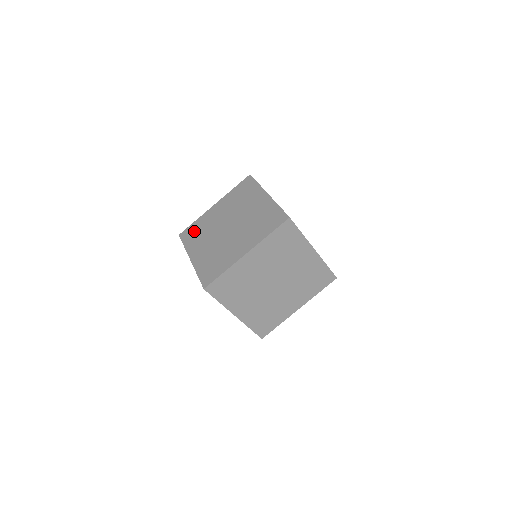
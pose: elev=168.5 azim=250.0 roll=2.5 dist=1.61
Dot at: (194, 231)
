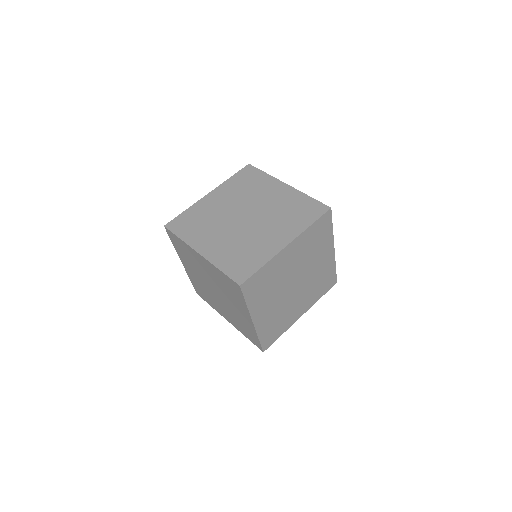
Dot at: (189, 221)
